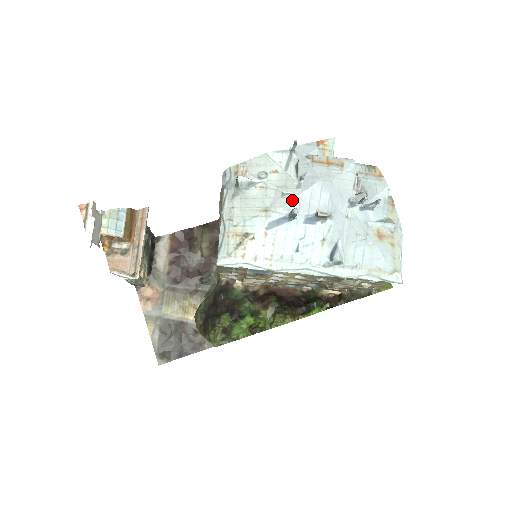
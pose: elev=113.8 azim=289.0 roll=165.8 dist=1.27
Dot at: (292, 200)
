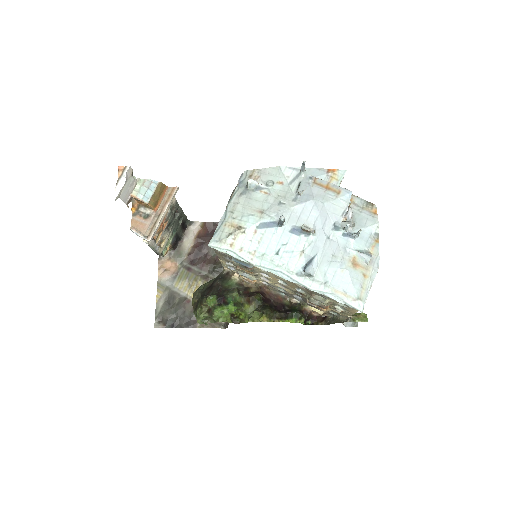
Dot at: (285, 209)
